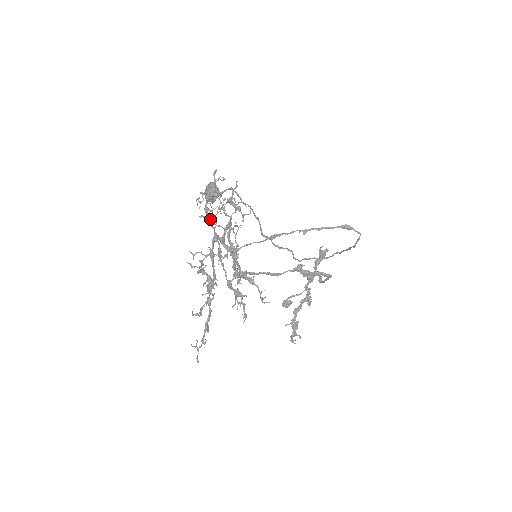
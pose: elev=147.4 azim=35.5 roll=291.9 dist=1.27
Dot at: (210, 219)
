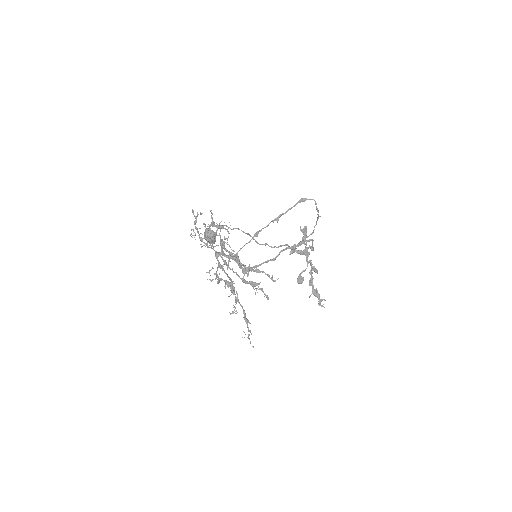
Dot at: (207, 244)
